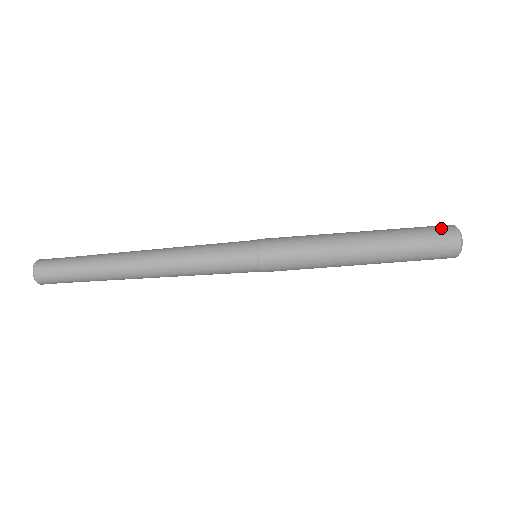
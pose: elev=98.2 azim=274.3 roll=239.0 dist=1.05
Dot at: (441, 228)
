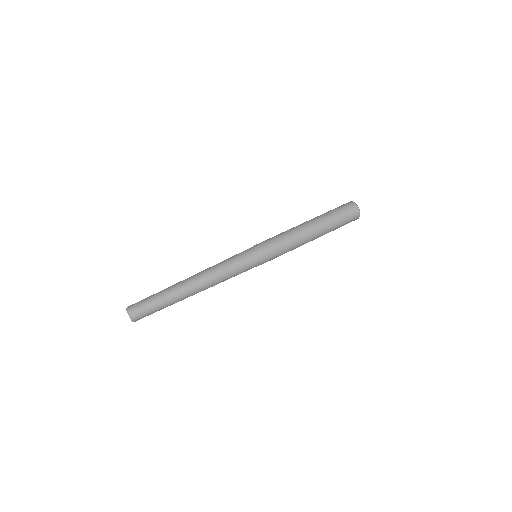
Dot at: (343, 204)
